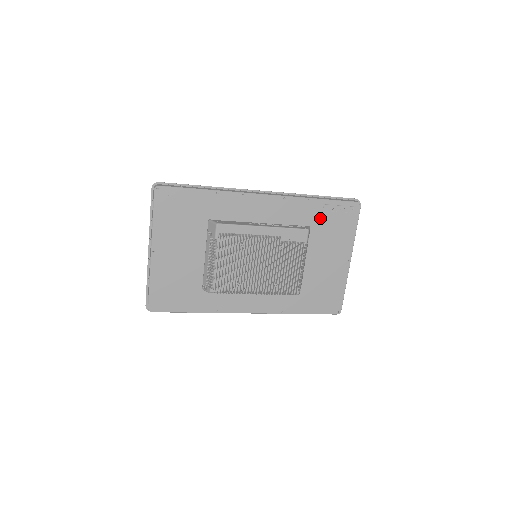
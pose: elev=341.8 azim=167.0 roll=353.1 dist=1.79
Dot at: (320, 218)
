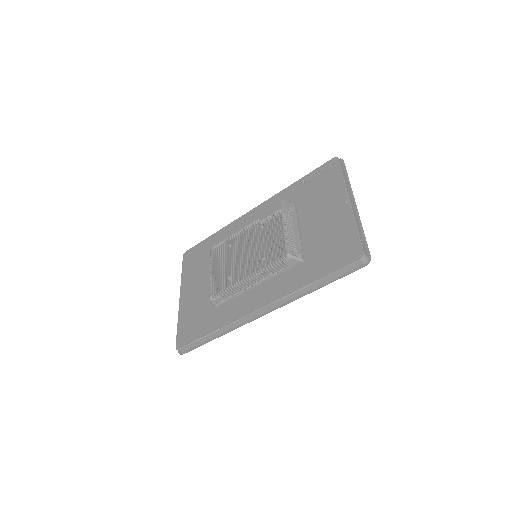
Dot at: (303, 192)
